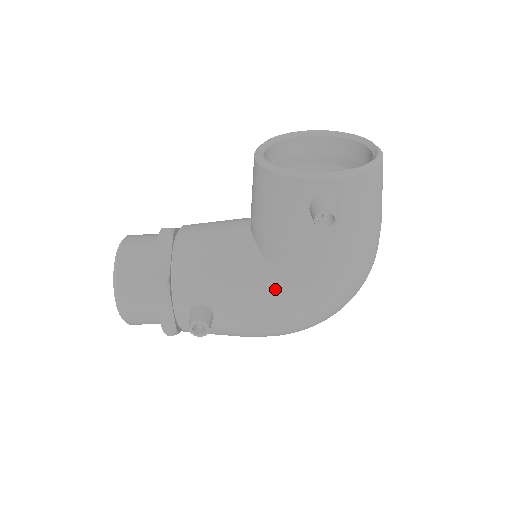
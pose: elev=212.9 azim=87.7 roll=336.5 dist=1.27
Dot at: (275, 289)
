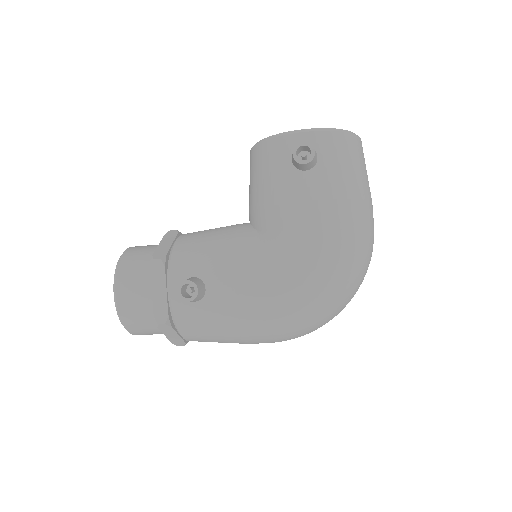
Dot at: (267, 254)
